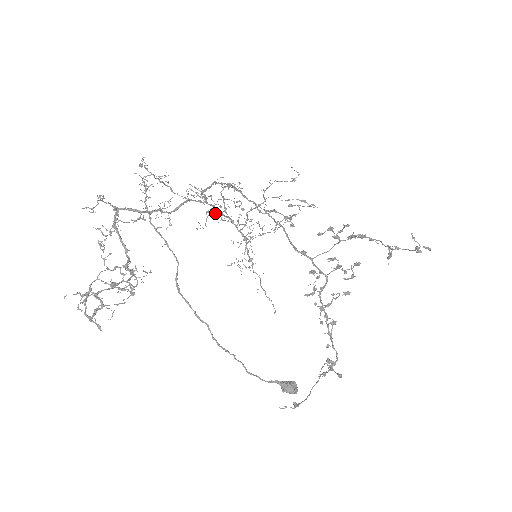
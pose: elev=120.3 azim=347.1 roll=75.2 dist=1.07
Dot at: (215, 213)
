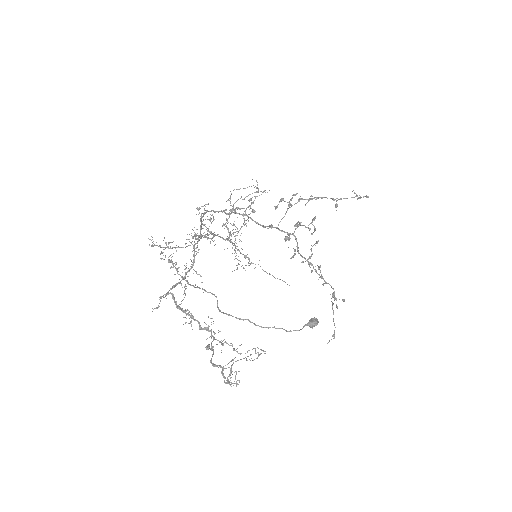
Dot at: (210, 241)
